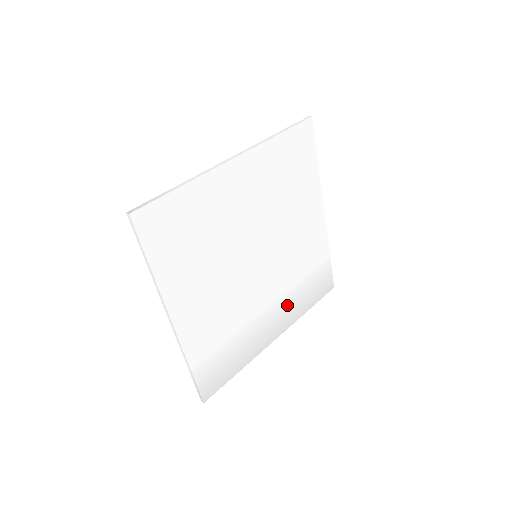
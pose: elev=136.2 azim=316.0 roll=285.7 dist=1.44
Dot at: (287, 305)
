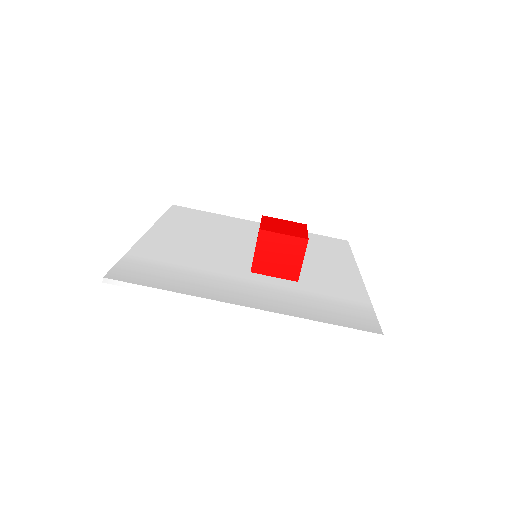
Dot at: occluded
